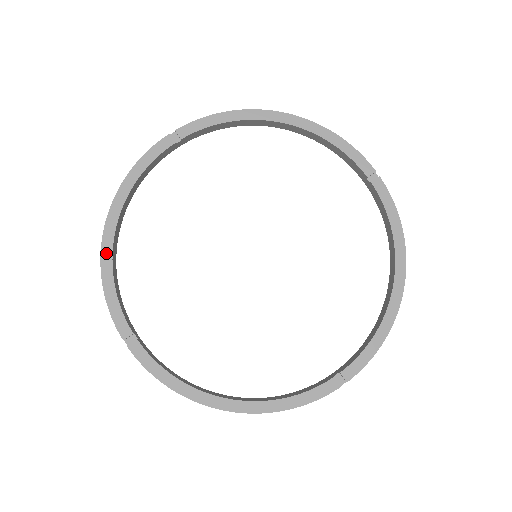
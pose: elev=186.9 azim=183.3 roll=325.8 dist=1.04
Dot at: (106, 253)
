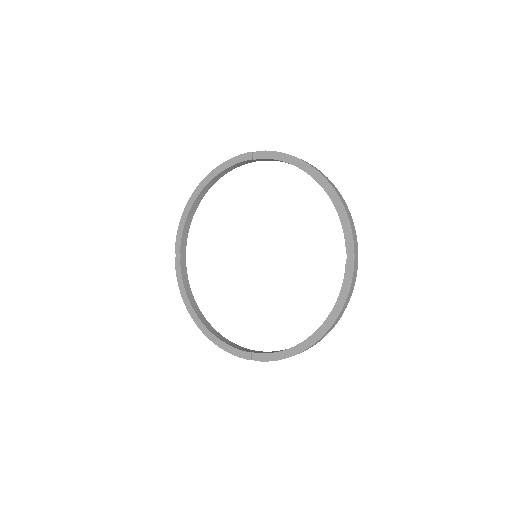
Dot at: (207, 334)
